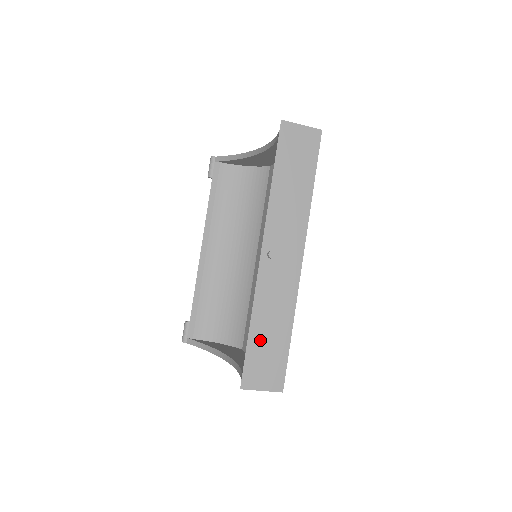
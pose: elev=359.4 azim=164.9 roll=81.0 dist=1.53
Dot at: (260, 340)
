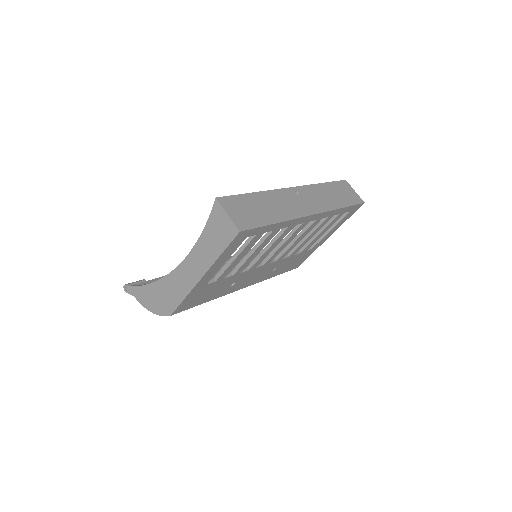
Dot at: (254, 202)
